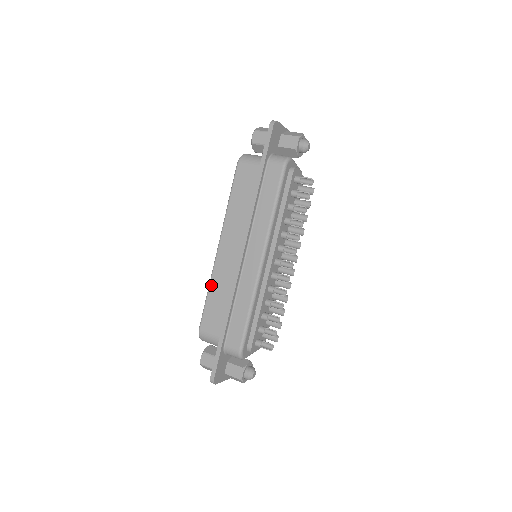
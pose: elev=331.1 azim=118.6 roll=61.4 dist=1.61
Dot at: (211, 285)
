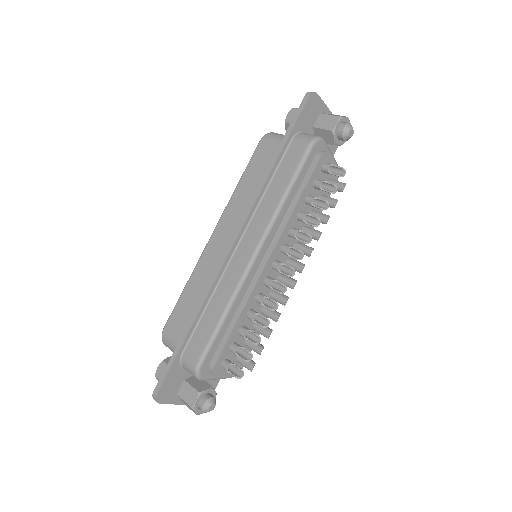
Dot at: (191, 277)
